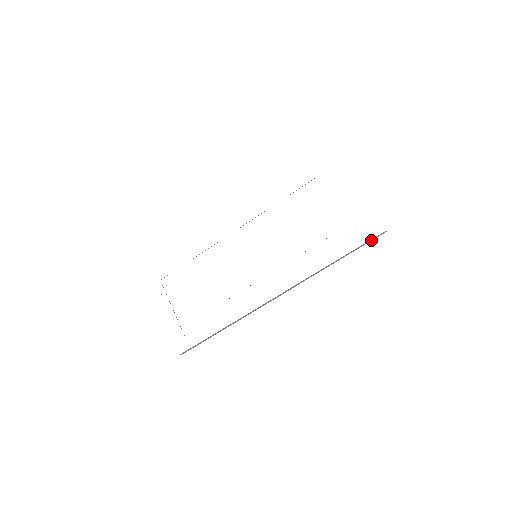
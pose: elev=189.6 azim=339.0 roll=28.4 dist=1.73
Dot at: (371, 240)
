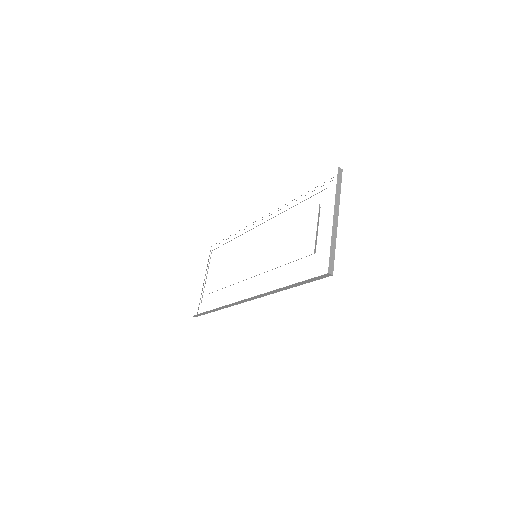
Dot at: (318, 278)
